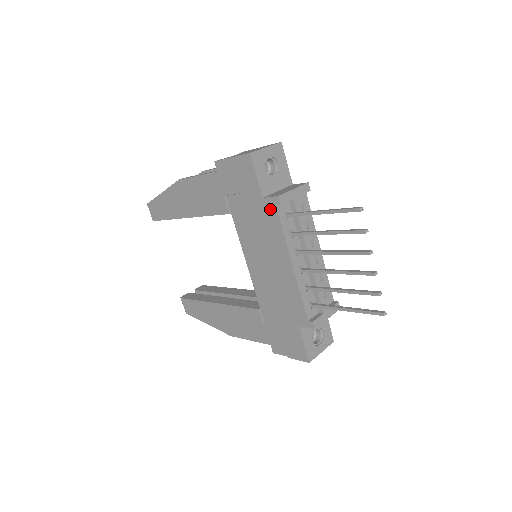
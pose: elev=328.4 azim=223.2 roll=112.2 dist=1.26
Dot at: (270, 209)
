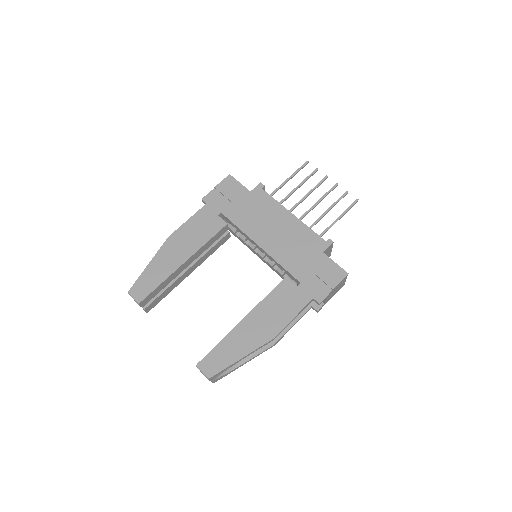
Dot at: (259, 193)
